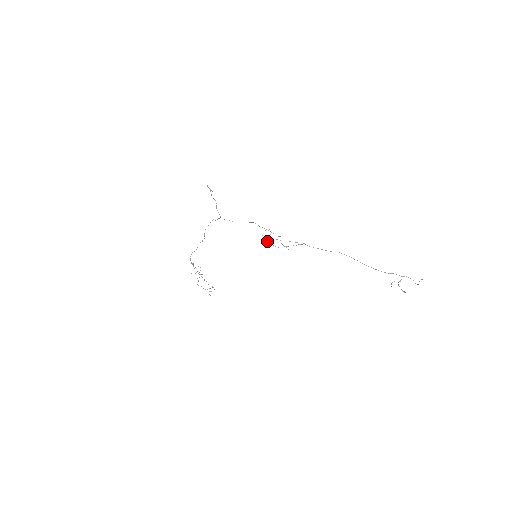
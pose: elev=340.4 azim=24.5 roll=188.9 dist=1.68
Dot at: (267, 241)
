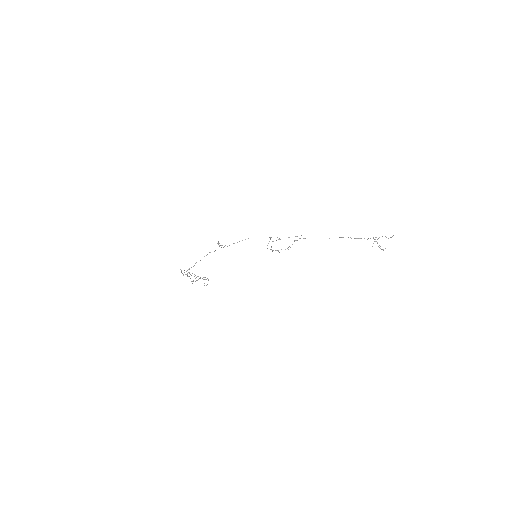
Dot at: (271, 249)
